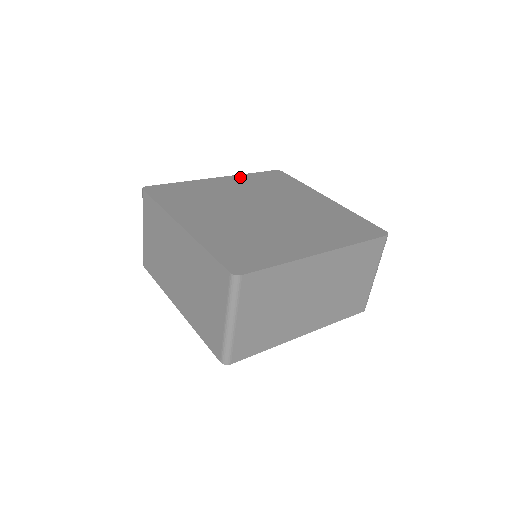
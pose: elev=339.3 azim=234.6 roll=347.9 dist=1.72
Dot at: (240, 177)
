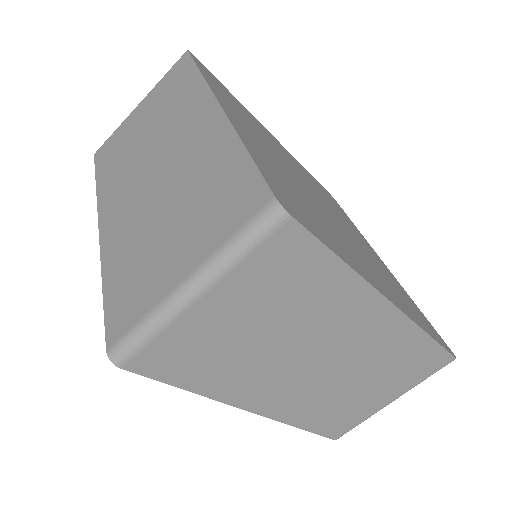
Dot at: occluded
